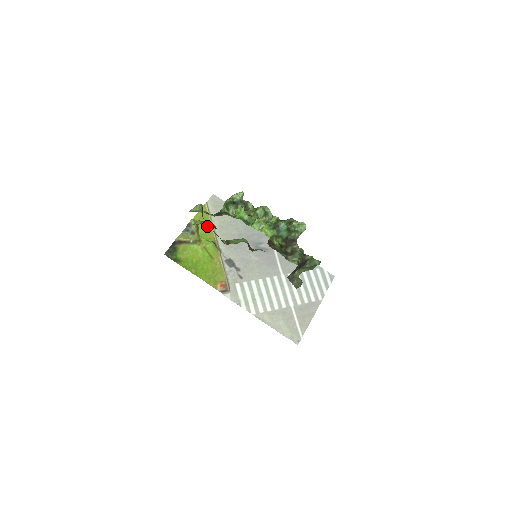
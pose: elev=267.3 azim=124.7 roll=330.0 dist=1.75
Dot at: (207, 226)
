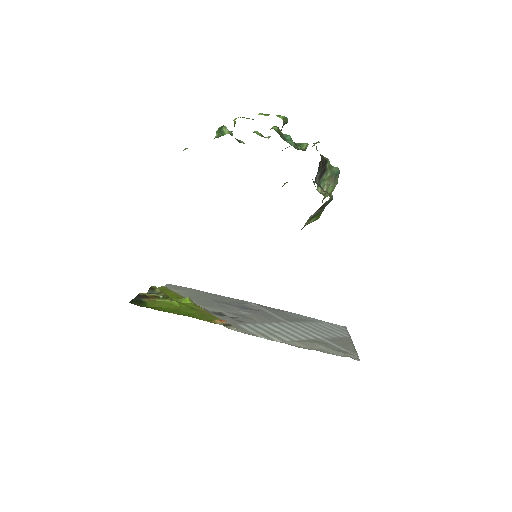
Dot at: (174, 294)
